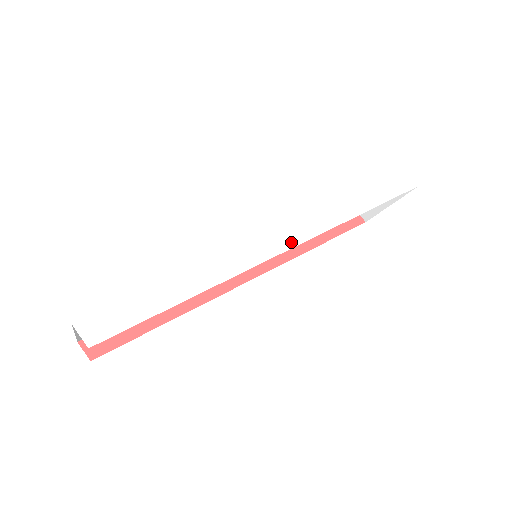
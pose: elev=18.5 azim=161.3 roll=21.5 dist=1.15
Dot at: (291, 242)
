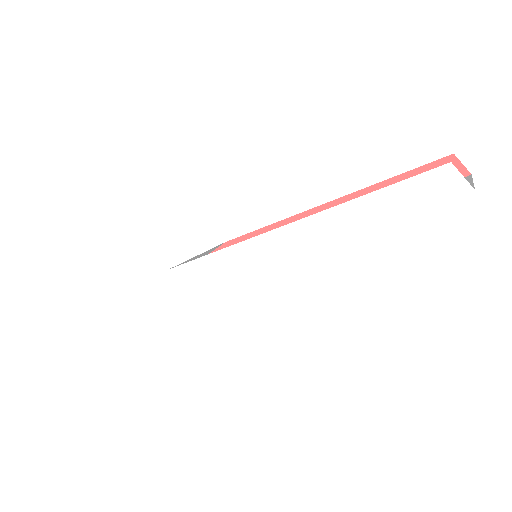
Dot at: (247, 278)
